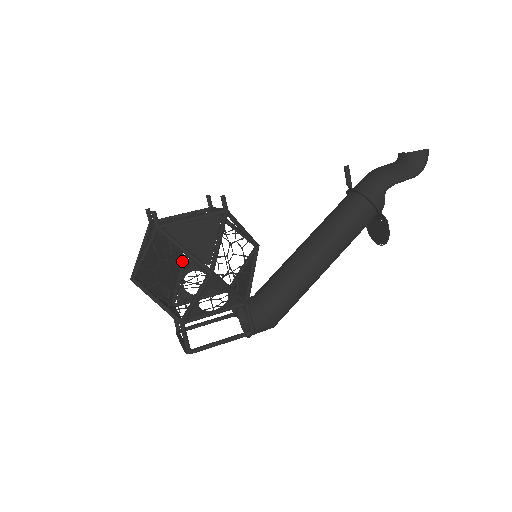
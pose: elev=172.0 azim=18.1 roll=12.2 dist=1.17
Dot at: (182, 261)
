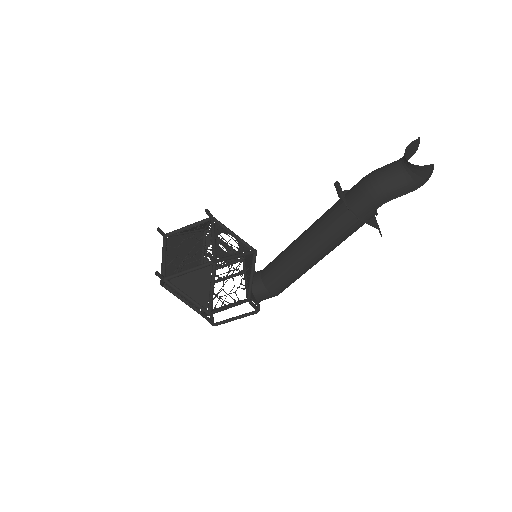
Dot at: occluded
